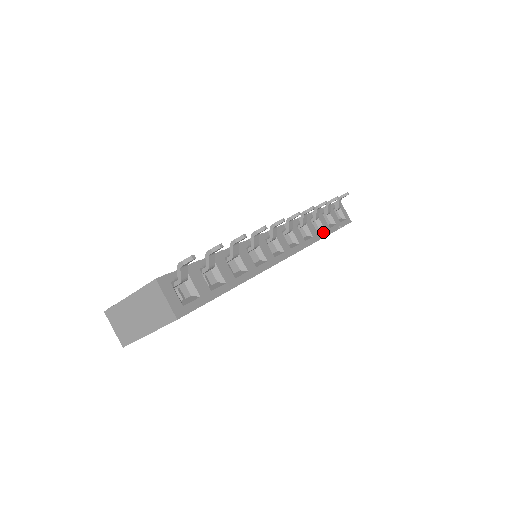
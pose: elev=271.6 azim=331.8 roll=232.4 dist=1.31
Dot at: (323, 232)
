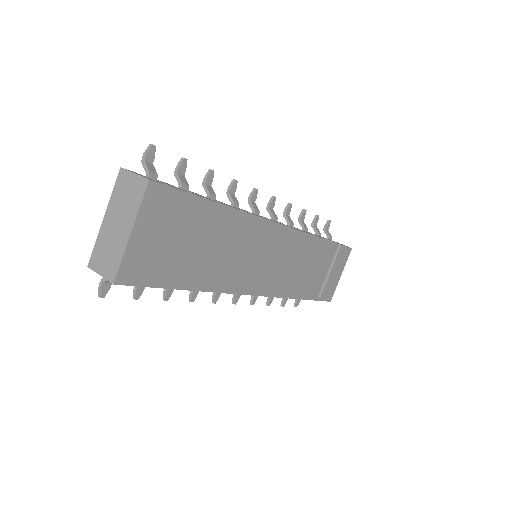
Dot at: occluded
